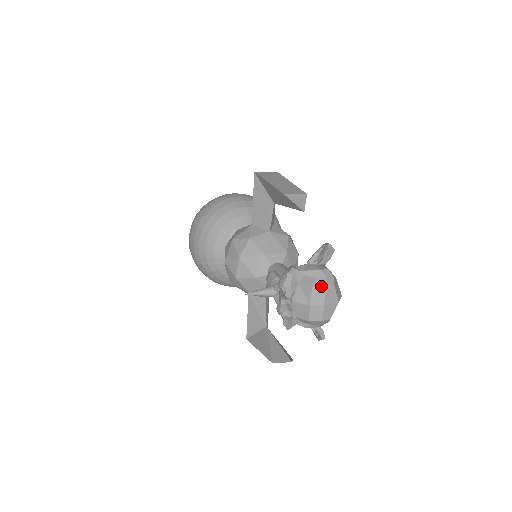
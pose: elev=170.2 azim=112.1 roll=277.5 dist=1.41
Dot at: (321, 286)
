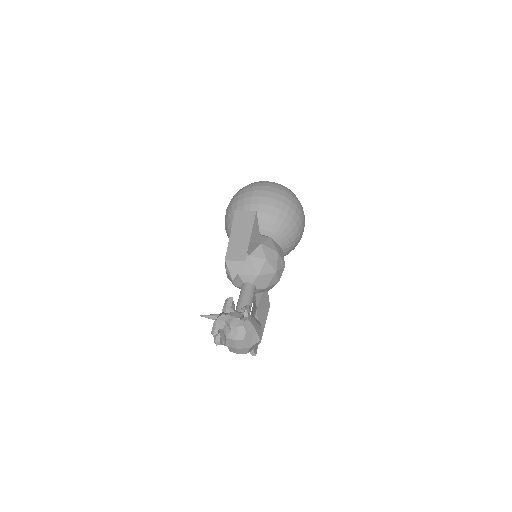
Dot at: (232, 338)
